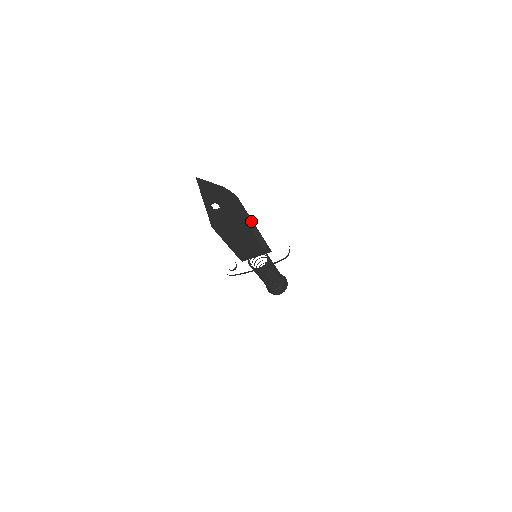
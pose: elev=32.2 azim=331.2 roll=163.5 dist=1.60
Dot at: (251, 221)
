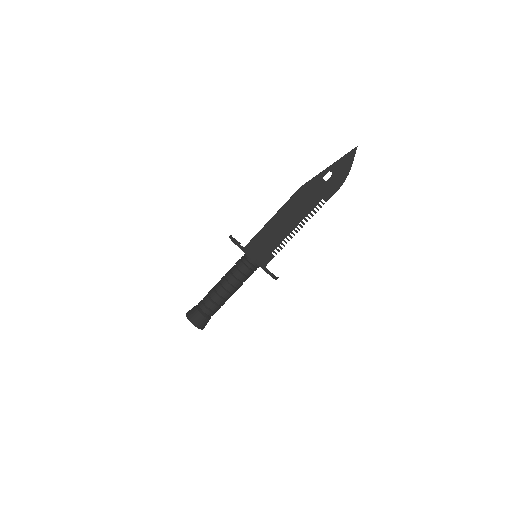
Dot at: (312, 216)
